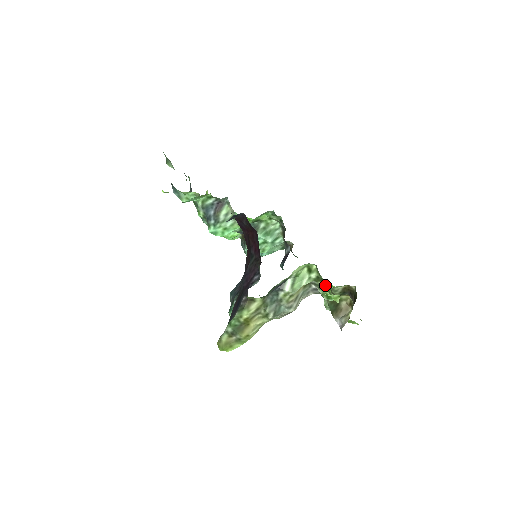
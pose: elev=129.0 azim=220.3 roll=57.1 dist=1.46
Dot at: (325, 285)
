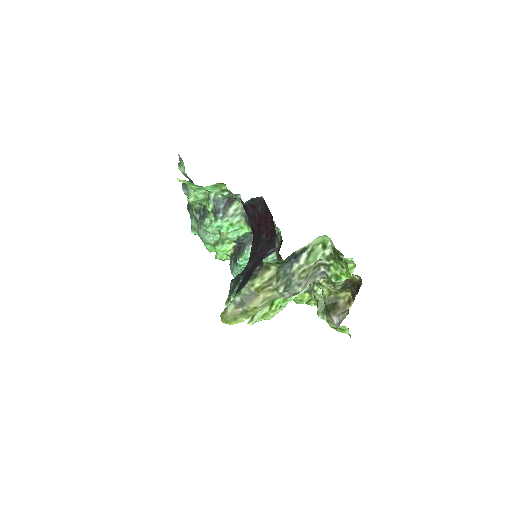
Dot at: (338, 261)
